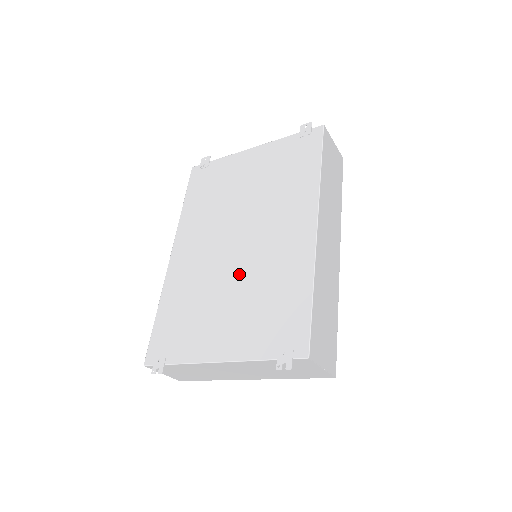
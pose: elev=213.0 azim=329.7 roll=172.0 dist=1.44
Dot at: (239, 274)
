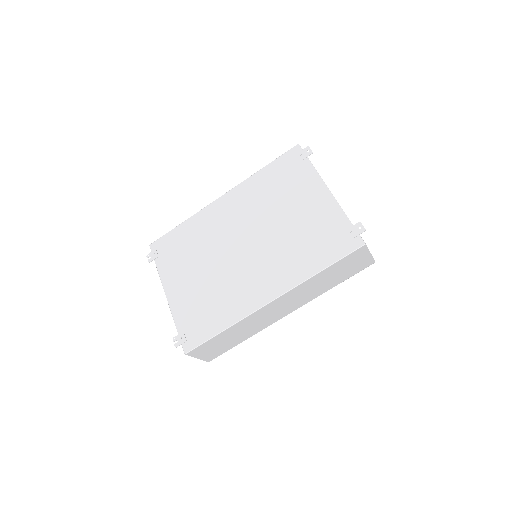
Dot at: (221, 267)
